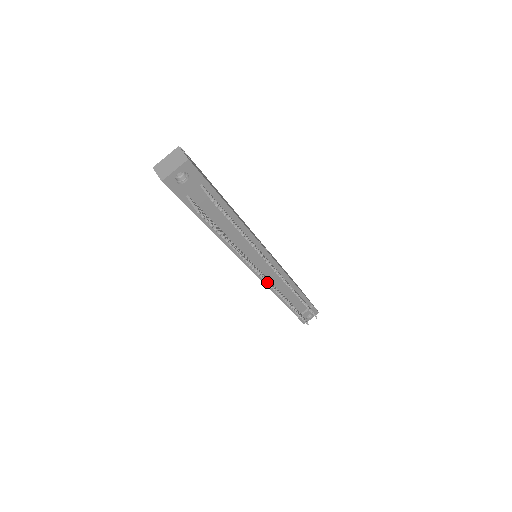
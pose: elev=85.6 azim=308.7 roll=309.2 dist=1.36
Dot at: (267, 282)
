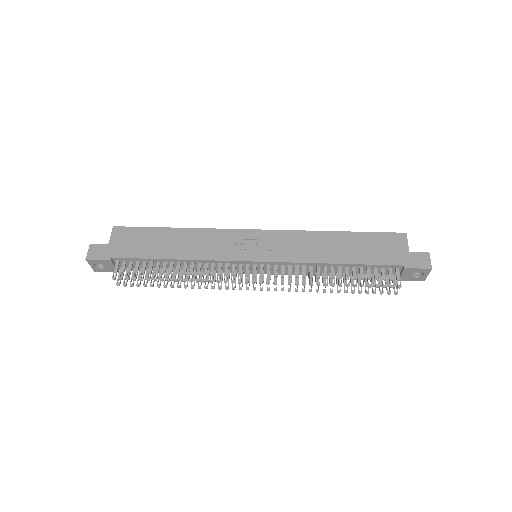
Dot at: (253, 289)
